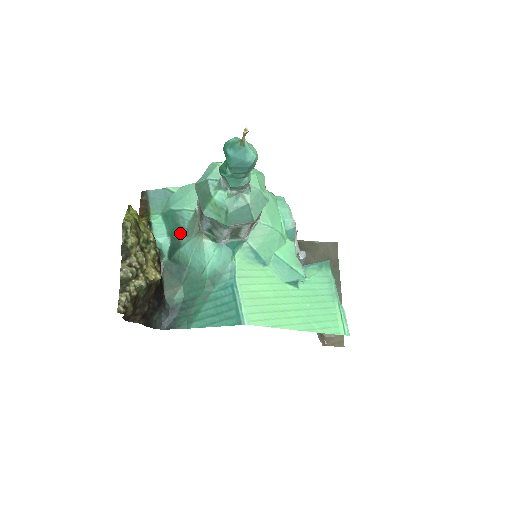
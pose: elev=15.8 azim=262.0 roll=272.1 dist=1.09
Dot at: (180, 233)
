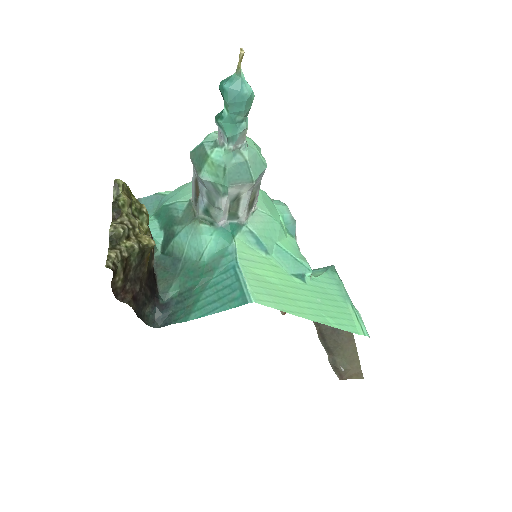
Dot at: (174, 223)
